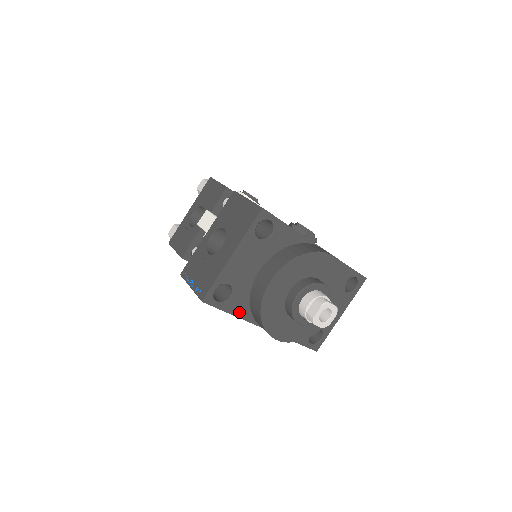
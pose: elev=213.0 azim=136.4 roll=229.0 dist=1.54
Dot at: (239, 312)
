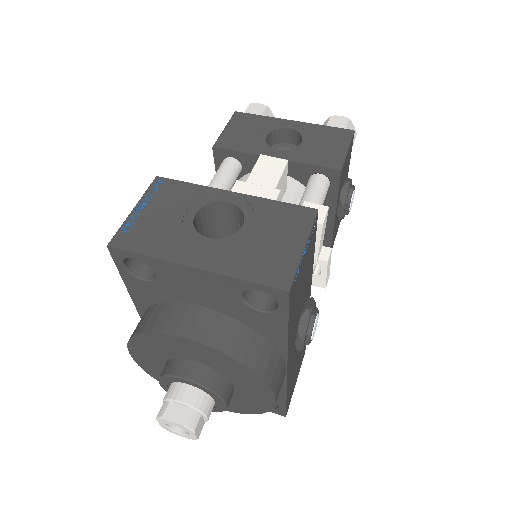
Dot at: (136, 294)
